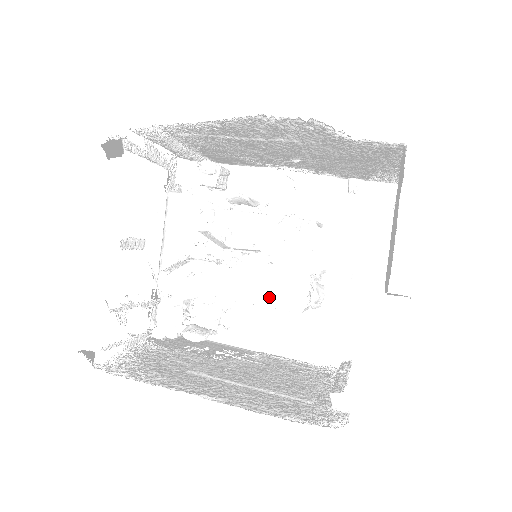
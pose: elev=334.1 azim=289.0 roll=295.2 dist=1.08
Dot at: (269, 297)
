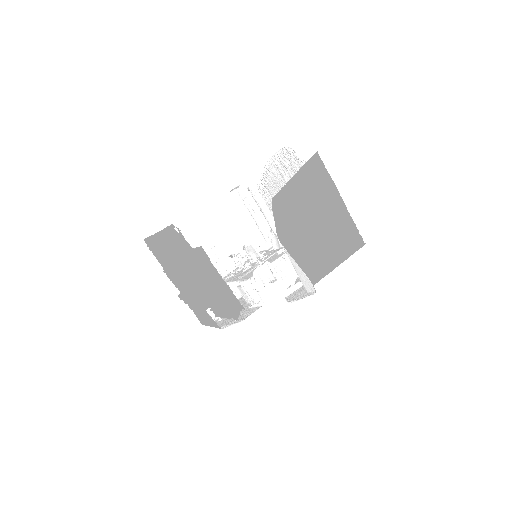
Dot at: (244, 277)
